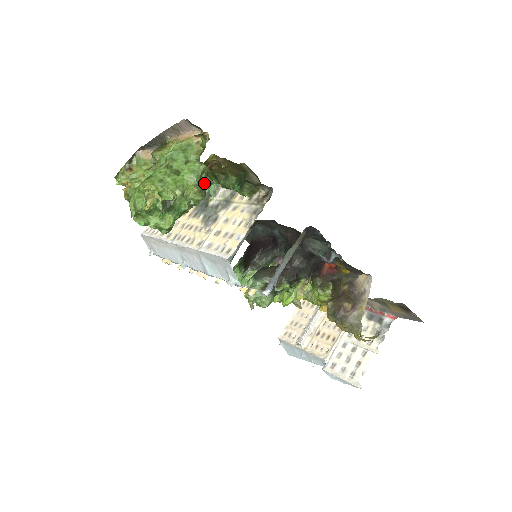
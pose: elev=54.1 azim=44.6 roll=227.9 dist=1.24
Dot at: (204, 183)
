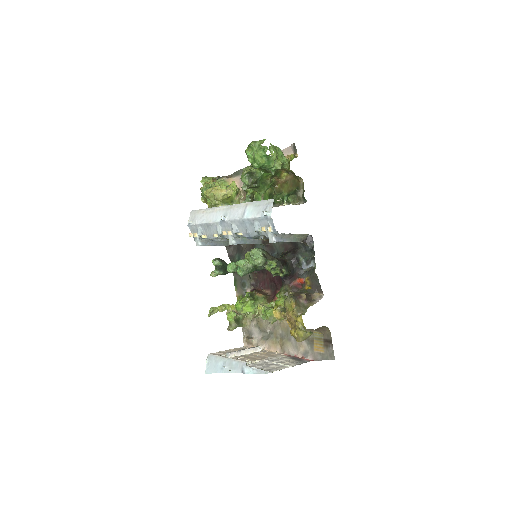
Dot at: (272, 183)
